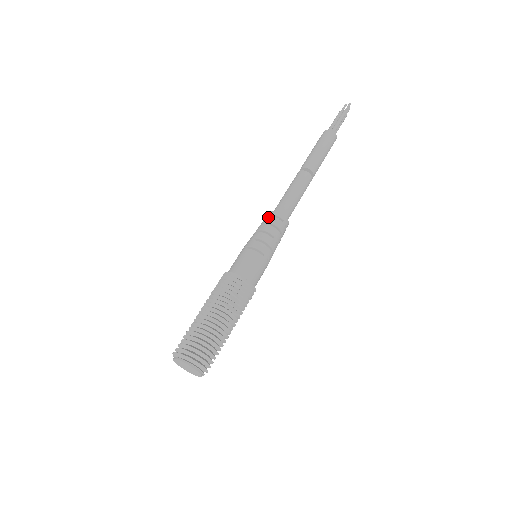
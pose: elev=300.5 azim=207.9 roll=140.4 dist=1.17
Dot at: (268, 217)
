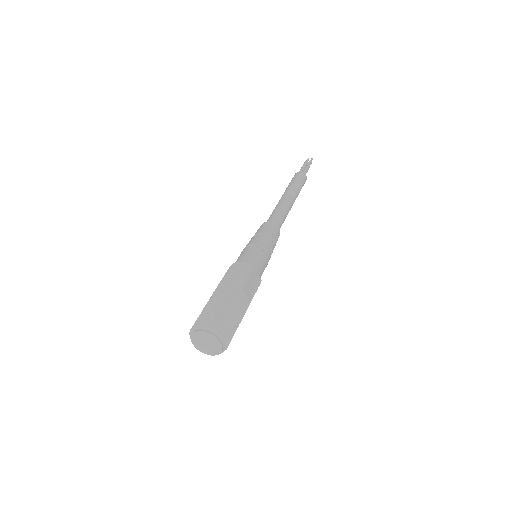
Dot at: (265, 225)
